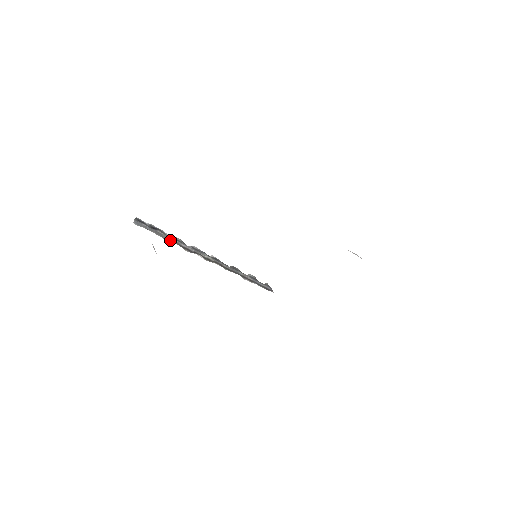
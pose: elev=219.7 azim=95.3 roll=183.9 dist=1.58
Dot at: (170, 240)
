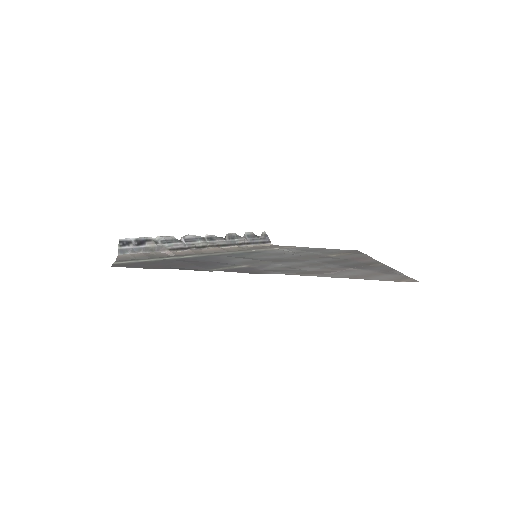
Dot at: (161, 249)
